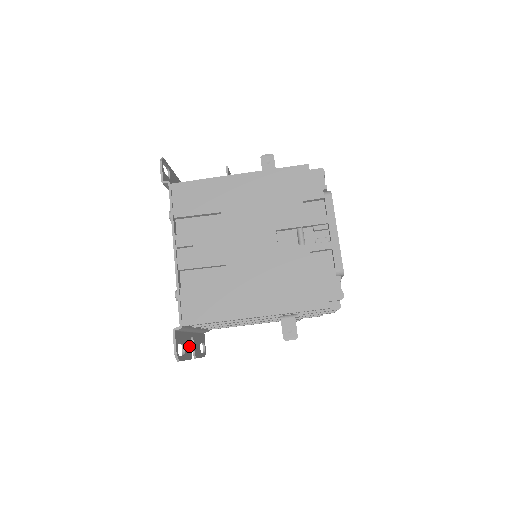
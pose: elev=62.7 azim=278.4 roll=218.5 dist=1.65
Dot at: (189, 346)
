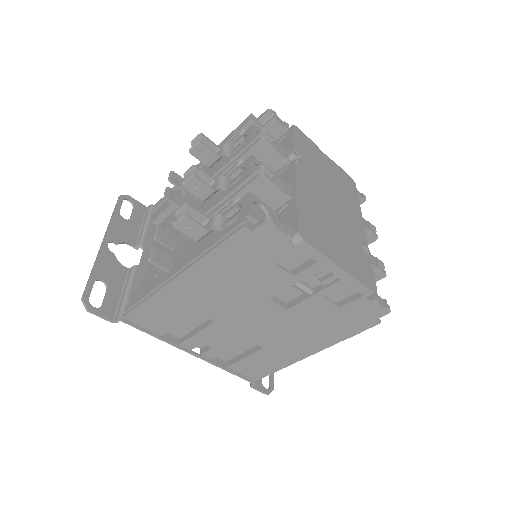
Dot at: occluded
